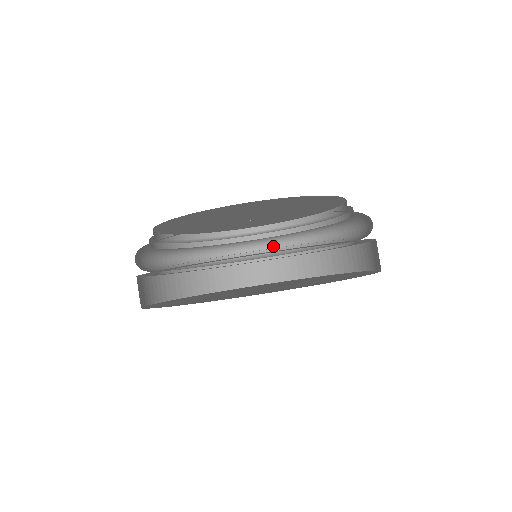
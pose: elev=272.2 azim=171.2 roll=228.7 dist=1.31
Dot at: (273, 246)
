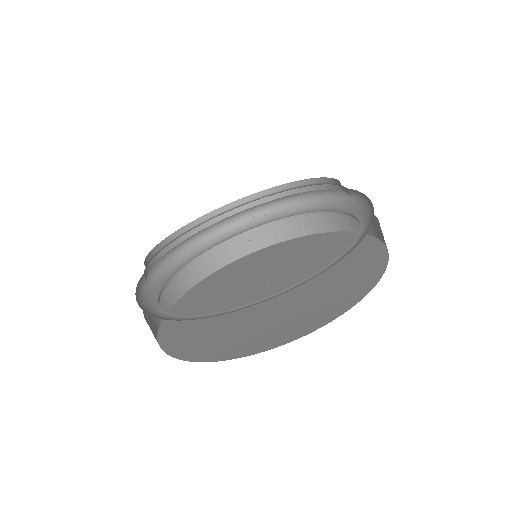
Dot at: (249, 215)
